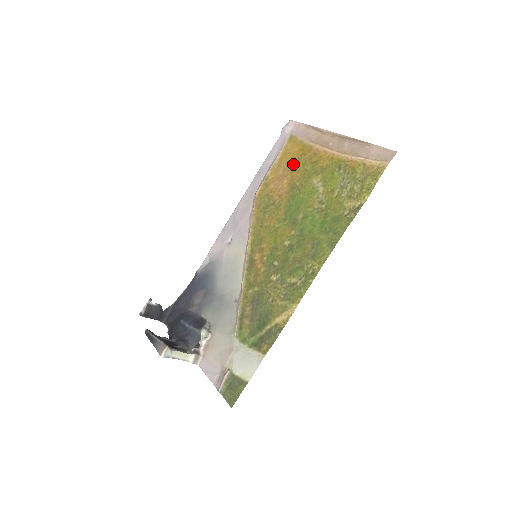
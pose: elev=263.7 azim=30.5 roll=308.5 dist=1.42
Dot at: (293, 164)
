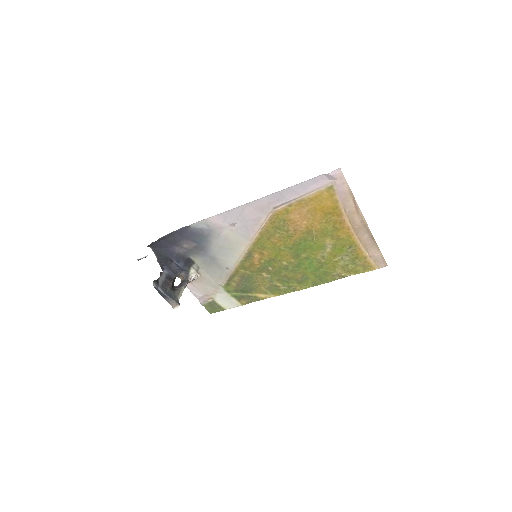
Dot at: (319, 214)
